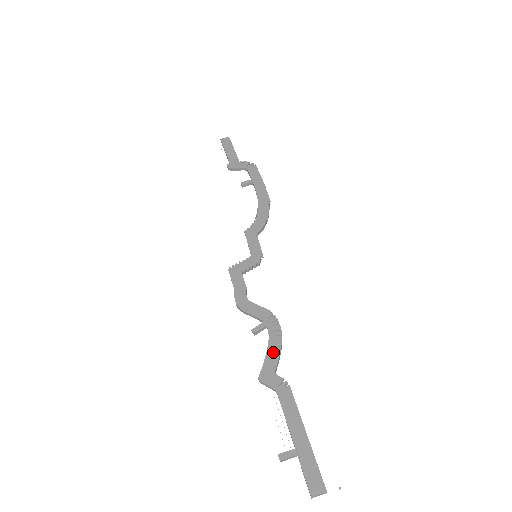
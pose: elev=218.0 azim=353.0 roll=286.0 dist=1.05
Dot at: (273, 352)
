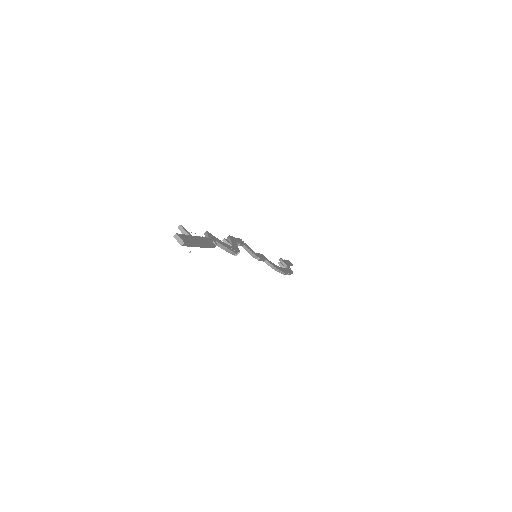
Dot at: (224, 244)
